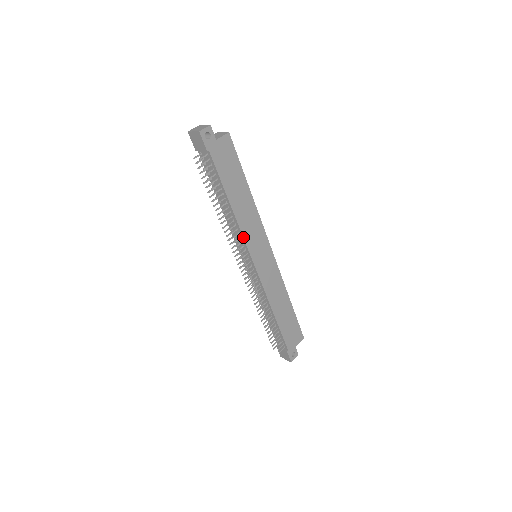
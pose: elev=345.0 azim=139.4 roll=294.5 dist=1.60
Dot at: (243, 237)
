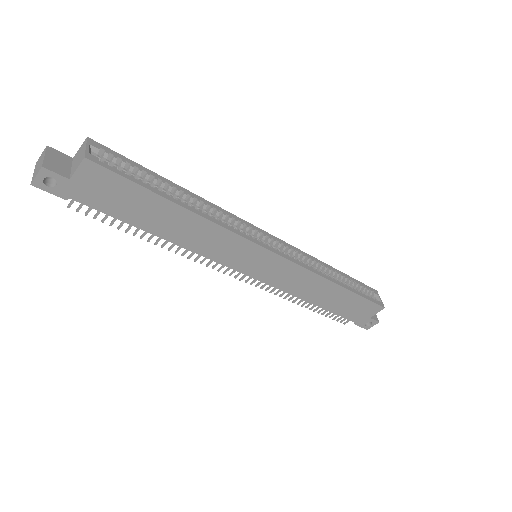
Dot at: occluded
